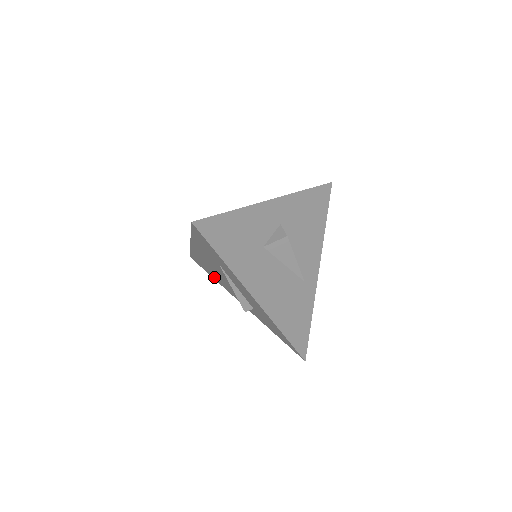
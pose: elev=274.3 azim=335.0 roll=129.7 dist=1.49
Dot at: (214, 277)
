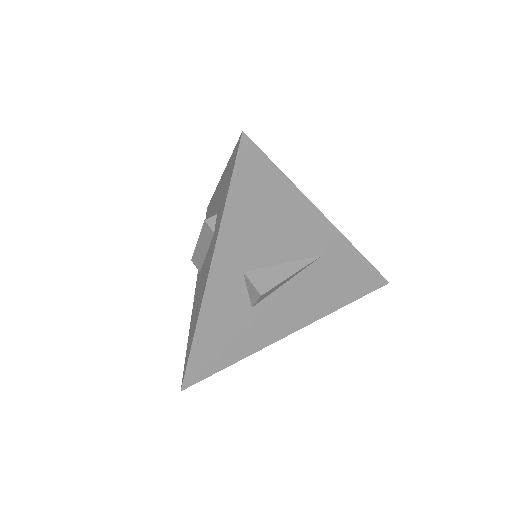
Dot at: occluded
